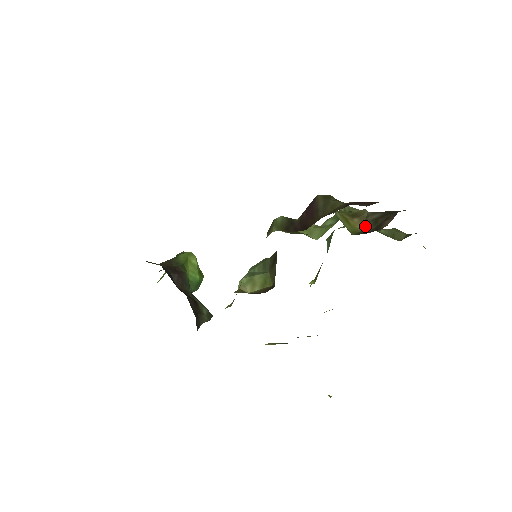
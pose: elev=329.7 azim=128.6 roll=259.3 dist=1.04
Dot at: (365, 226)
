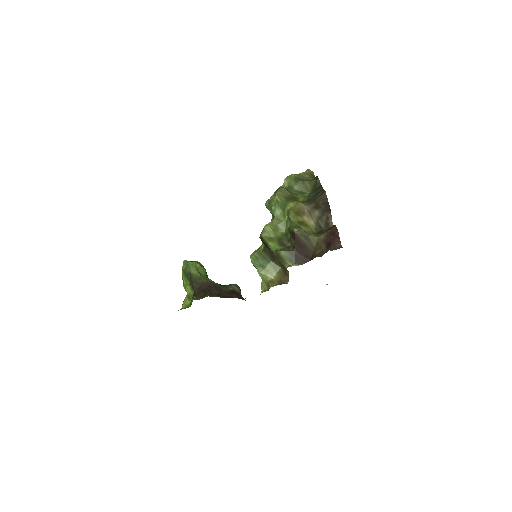
Dot at: (316, 223)
